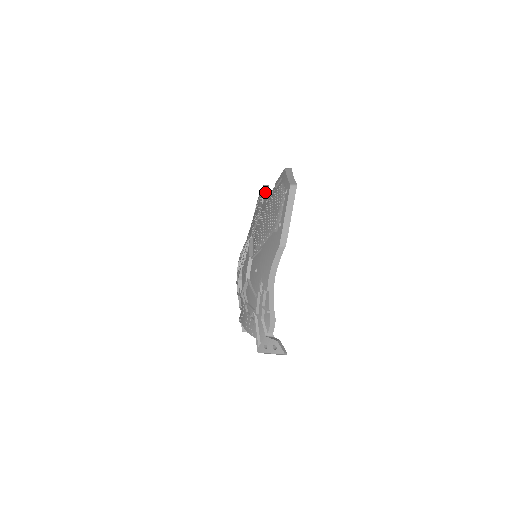
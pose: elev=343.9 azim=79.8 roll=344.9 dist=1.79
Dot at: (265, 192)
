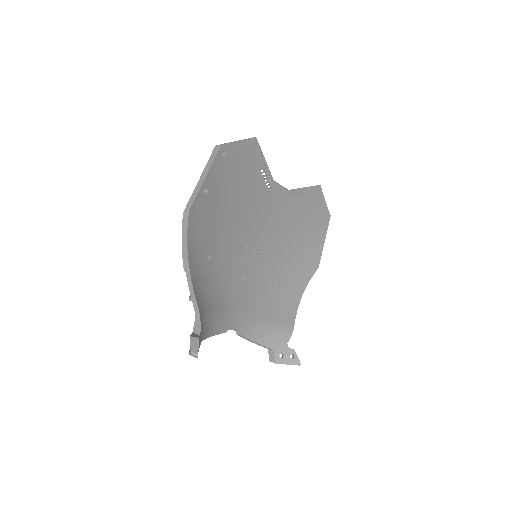
Dot at: occluded
